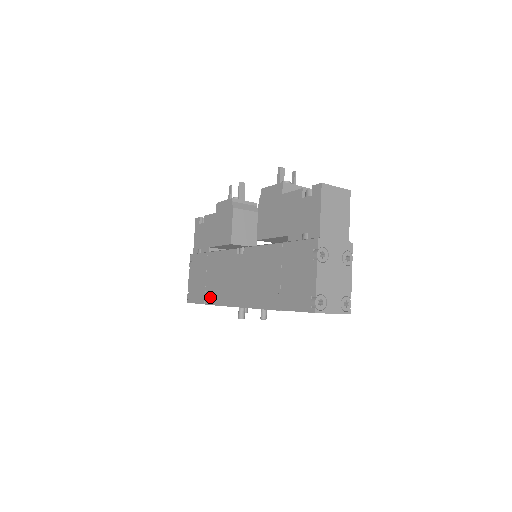
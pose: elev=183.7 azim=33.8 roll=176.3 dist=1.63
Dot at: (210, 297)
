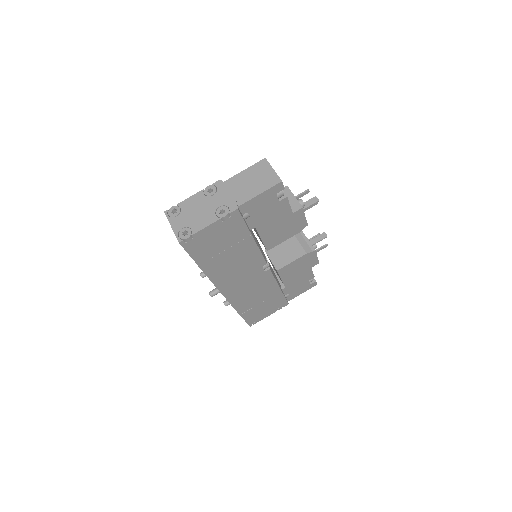
Dot at: occluded
